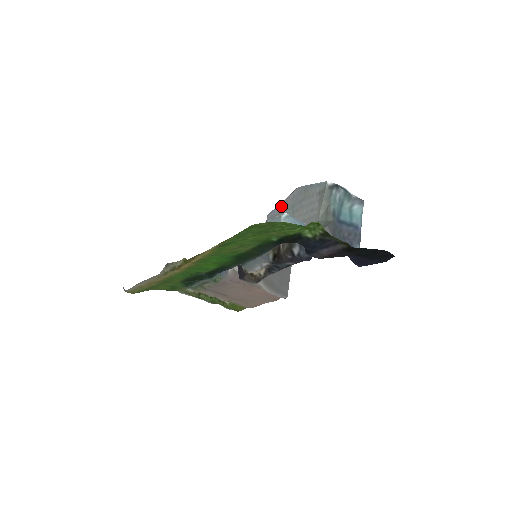
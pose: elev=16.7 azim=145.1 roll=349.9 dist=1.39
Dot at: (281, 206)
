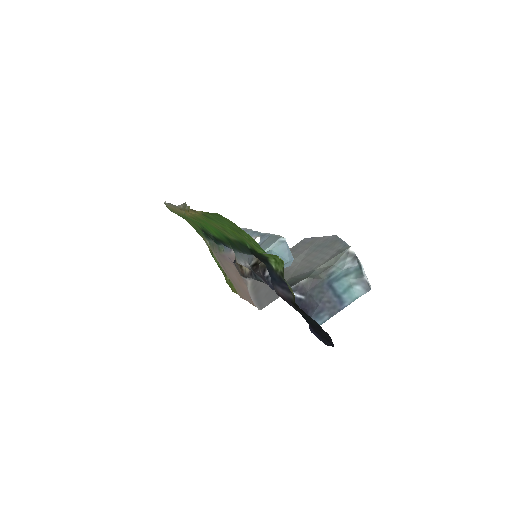
Dot at: (315, 239)
